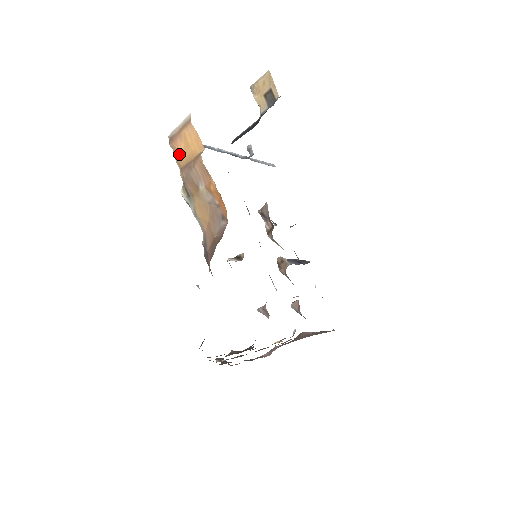
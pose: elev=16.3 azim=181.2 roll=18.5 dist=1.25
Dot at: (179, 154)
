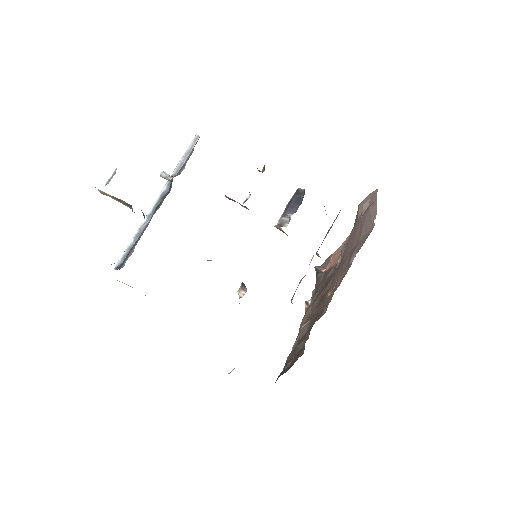
Dot at: occluded
